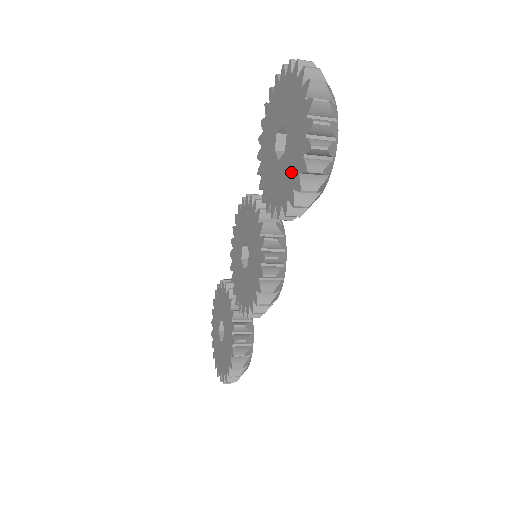
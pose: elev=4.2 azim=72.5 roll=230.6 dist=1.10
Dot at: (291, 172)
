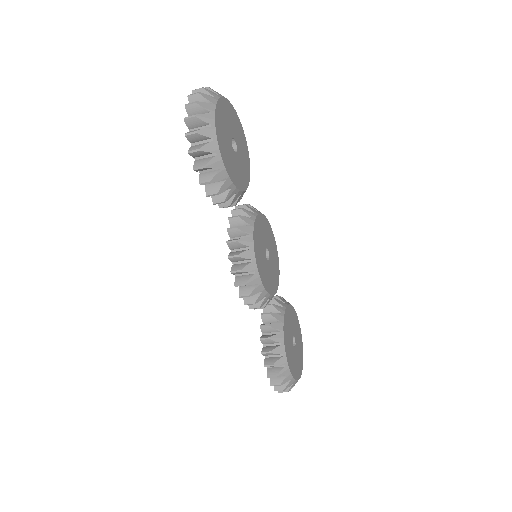
Dot at: occluded
